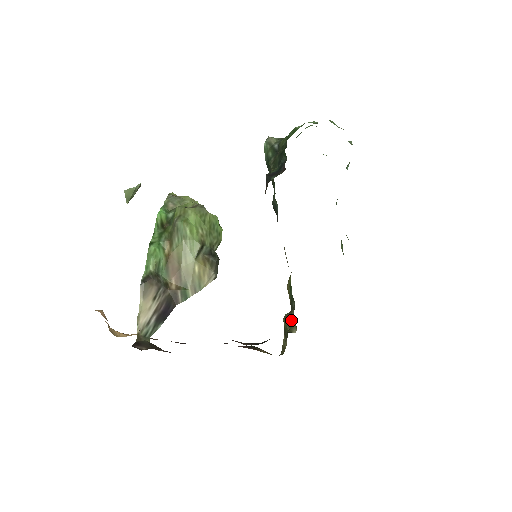
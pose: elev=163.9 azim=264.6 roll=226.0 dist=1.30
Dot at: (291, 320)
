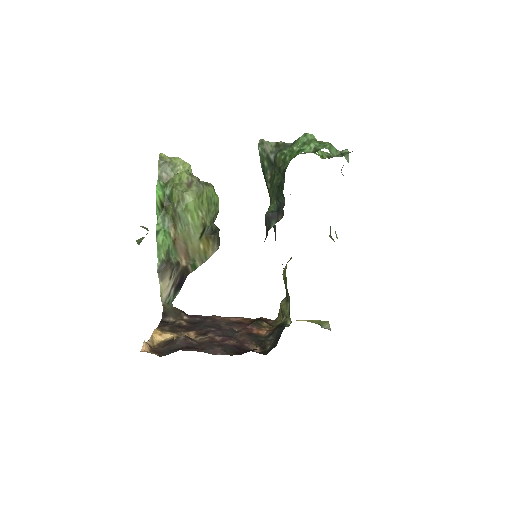
Dot at: (287, 313)
